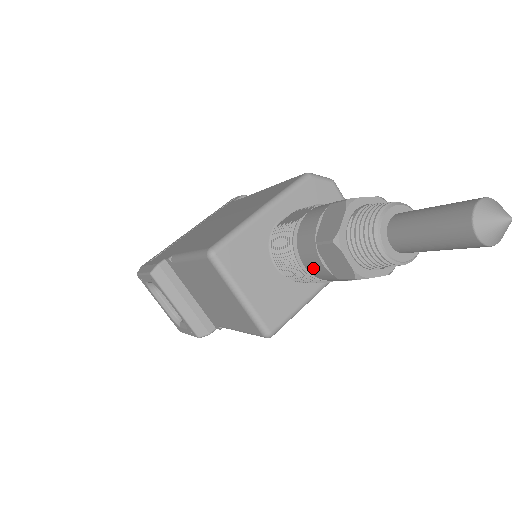
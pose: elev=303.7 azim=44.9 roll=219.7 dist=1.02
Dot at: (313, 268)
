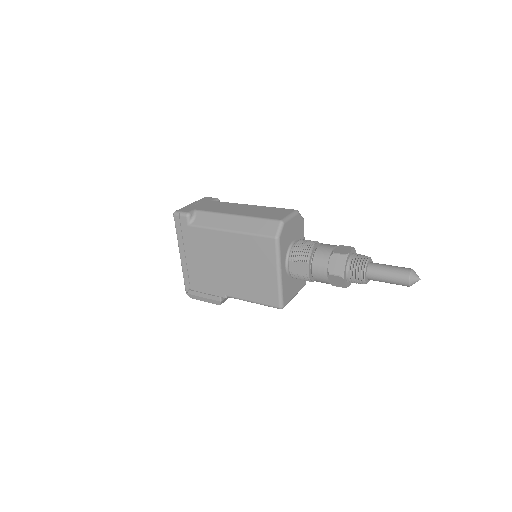
Dot at: occluded
